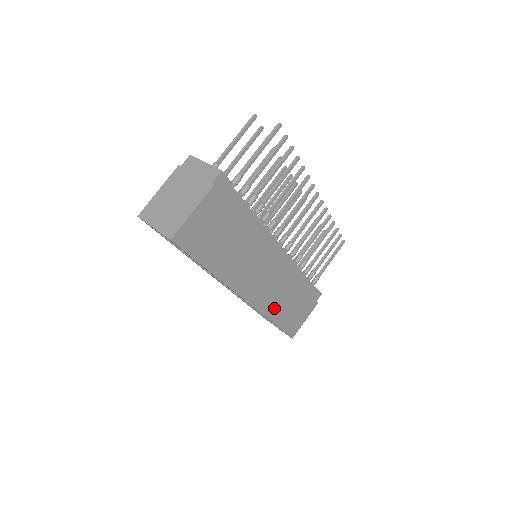
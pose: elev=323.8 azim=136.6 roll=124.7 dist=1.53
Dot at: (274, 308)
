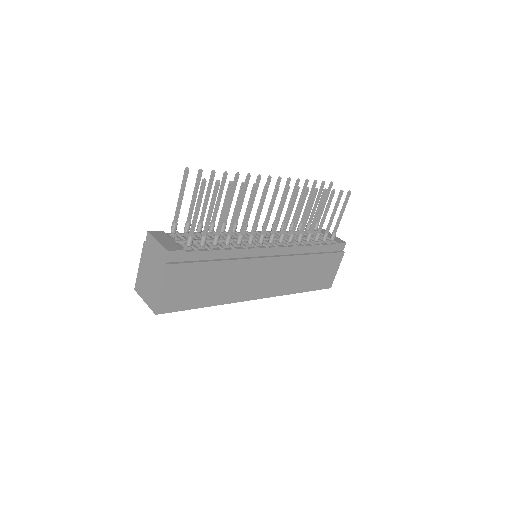
Dot at: (293, 285)
